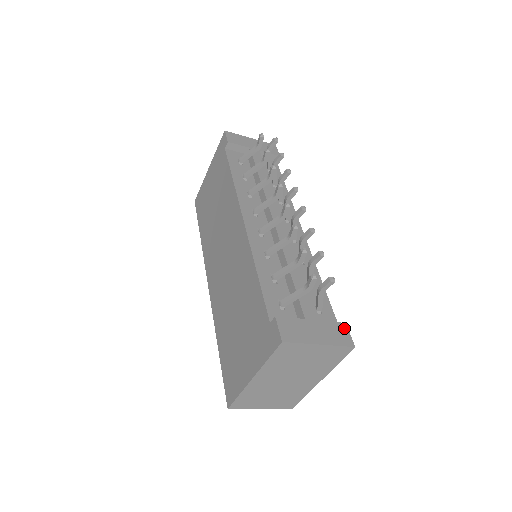
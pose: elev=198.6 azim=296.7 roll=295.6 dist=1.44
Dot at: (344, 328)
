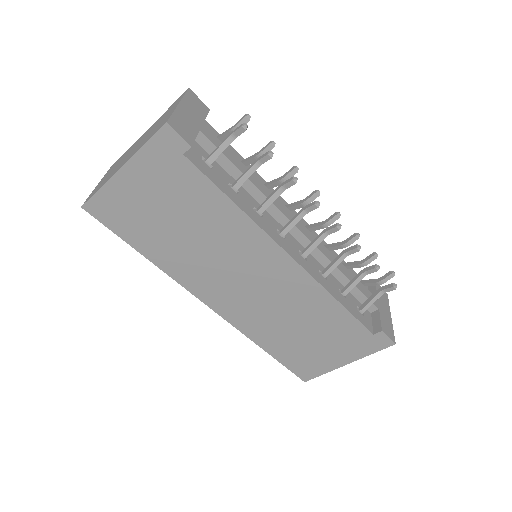
Dot at: (379, 287)
